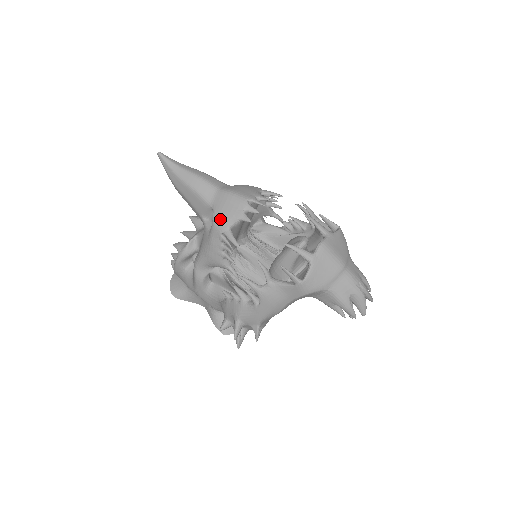
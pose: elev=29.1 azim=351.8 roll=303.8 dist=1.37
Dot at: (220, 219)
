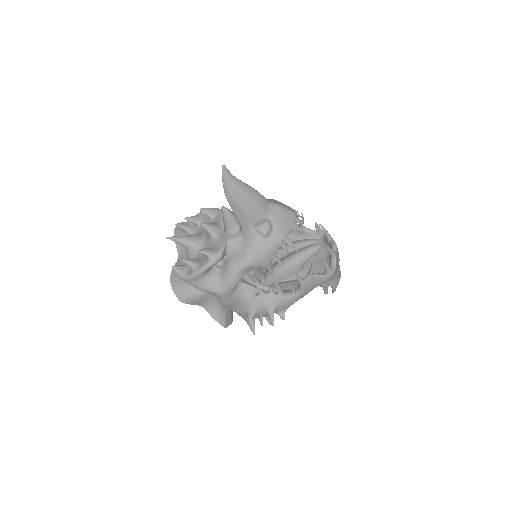
Dot at: (281, 229)
